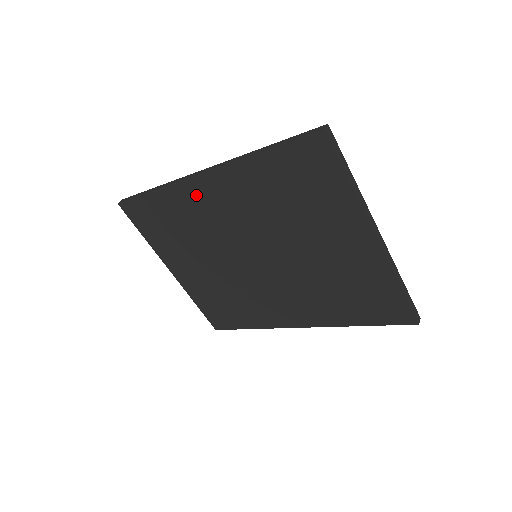
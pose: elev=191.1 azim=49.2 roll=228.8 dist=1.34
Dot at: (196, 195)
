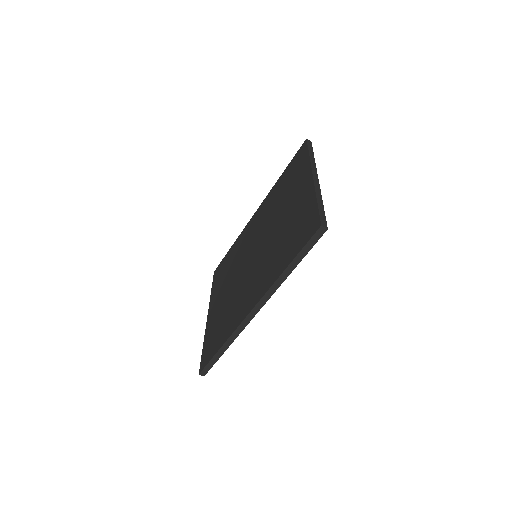
Dot at: (248, 229)
